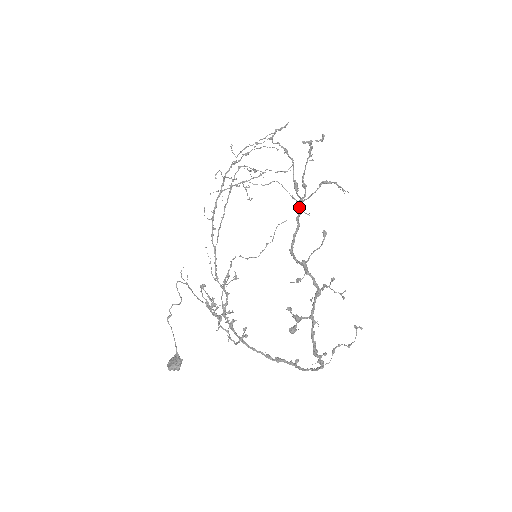
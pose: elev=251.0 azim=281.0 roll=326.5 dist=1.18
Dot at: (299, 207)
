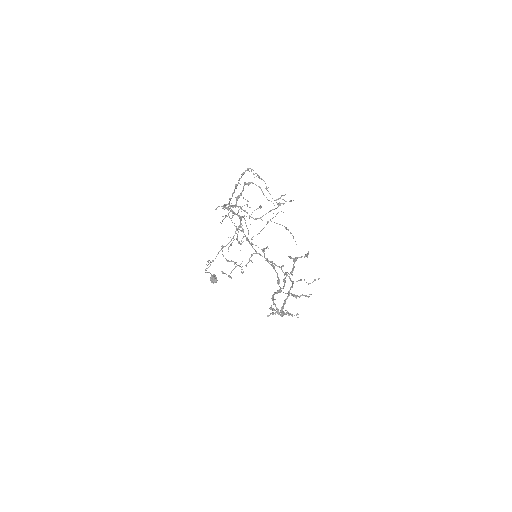
Dot at: occluded
